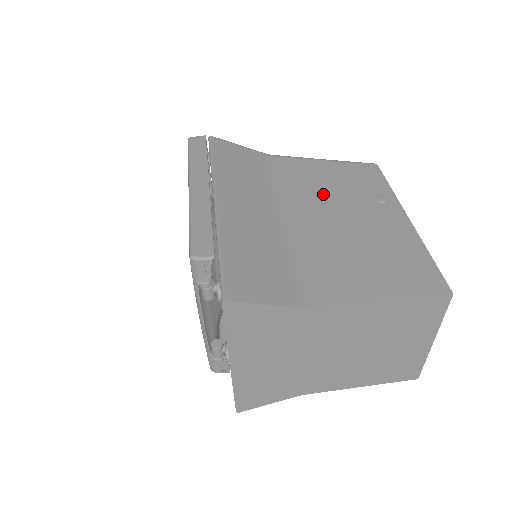
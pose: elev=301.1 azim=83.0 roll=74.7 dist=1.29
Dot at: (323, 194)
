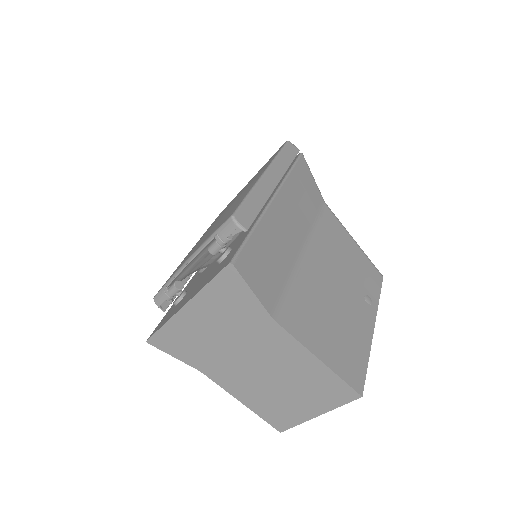
Dot at: (337, 261)
